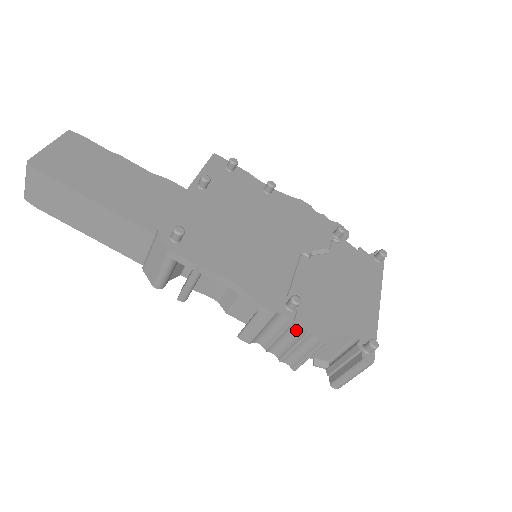
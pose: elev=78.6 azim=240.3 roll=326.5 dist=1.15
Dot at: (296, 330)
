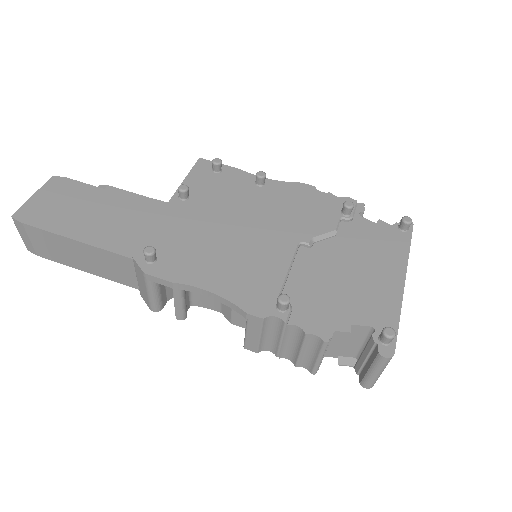
Dot at: (295, 332)
